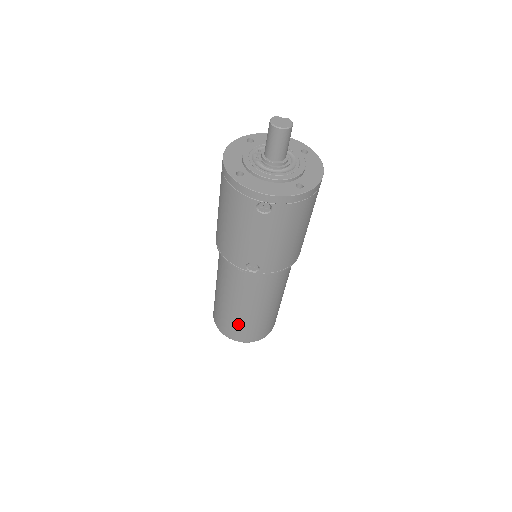
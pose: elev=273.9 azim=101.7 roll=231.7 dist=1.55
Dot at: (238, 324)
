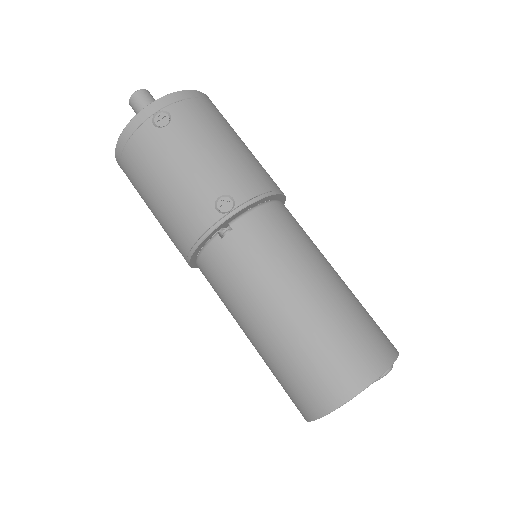
Dot at: (319, 345)
